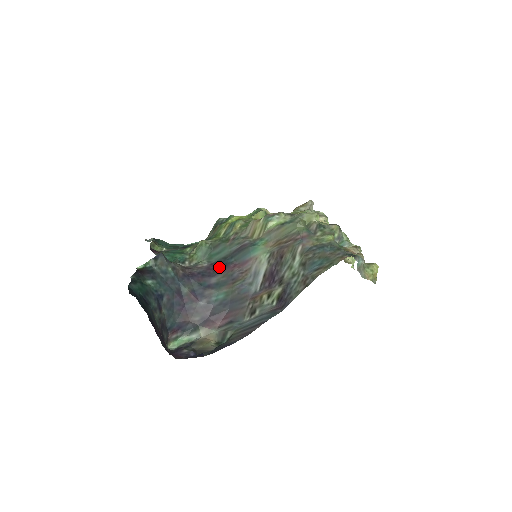
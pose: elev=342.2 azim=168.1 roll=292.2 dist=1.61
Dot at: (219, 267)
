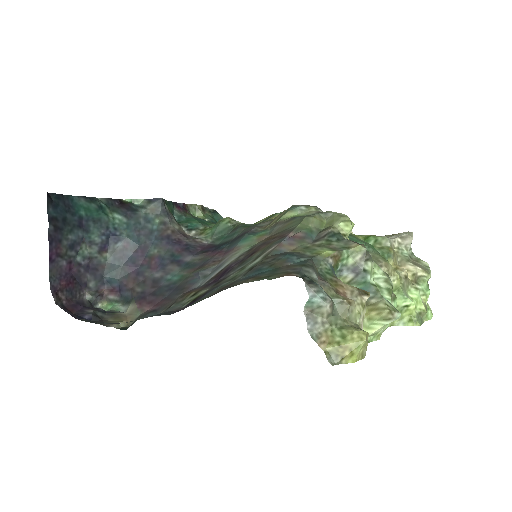
Dot at: (210, 249)
